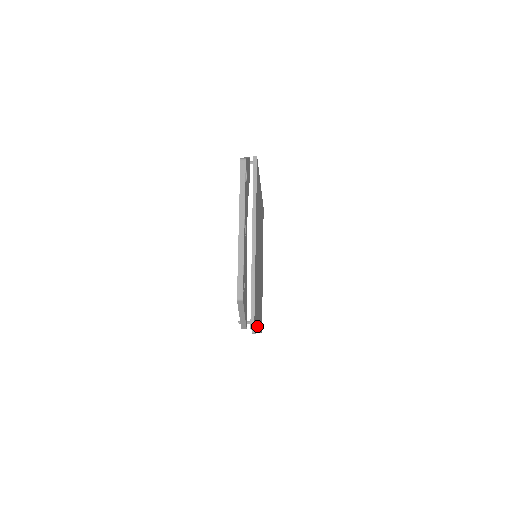
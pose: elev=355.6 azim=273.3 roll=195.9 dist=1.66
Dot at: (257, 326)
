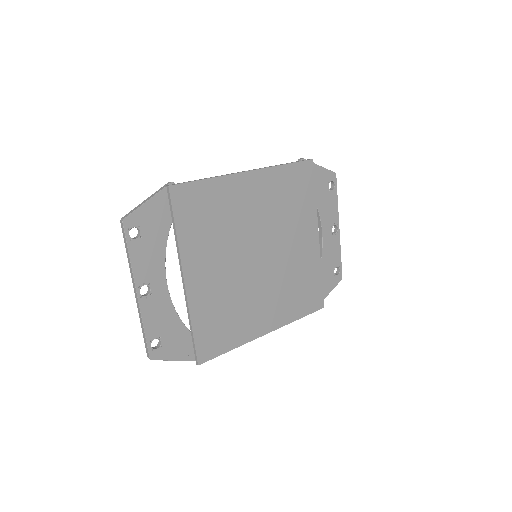
Dot at: (244, 340)
